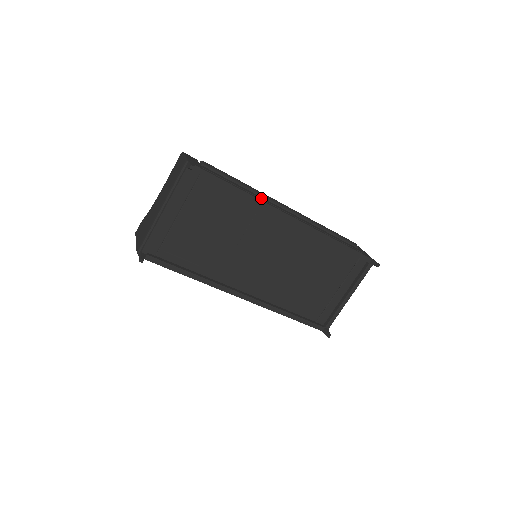
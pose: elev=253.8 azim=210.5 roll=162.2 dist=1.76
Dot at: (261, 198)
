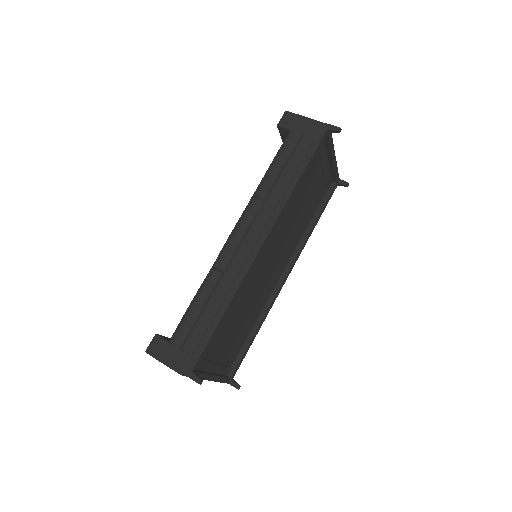
Dot at: (231, 280)
